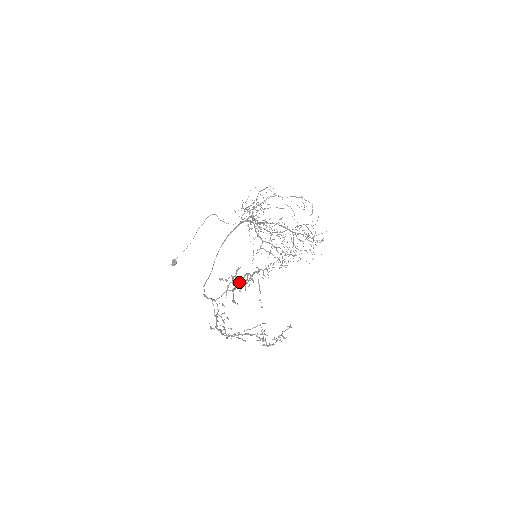
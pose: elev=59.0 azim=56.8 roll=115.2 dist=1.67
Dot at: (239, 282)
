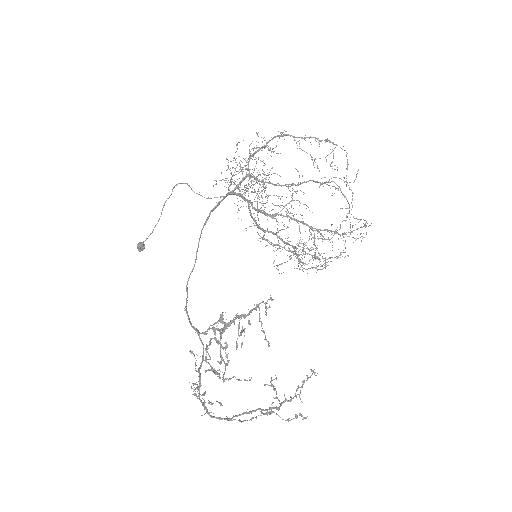
Dot at: occluded
